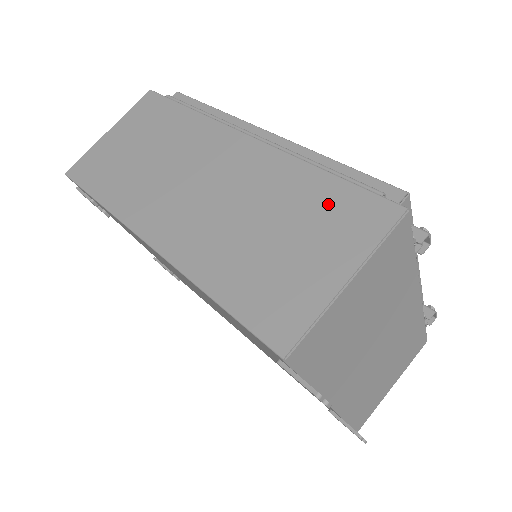
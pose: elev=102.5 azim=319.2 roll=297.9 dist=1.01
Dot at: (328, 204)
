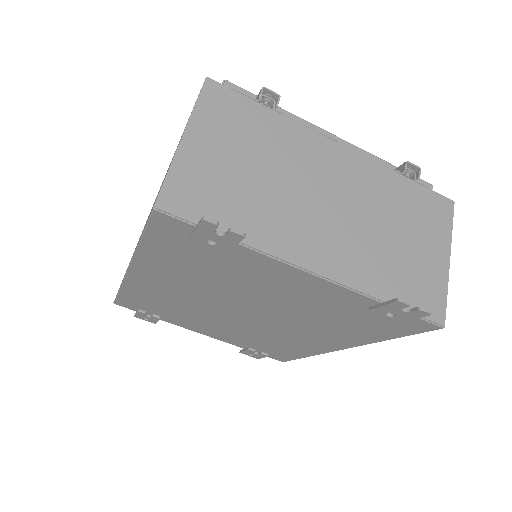
Dot at: occluded
